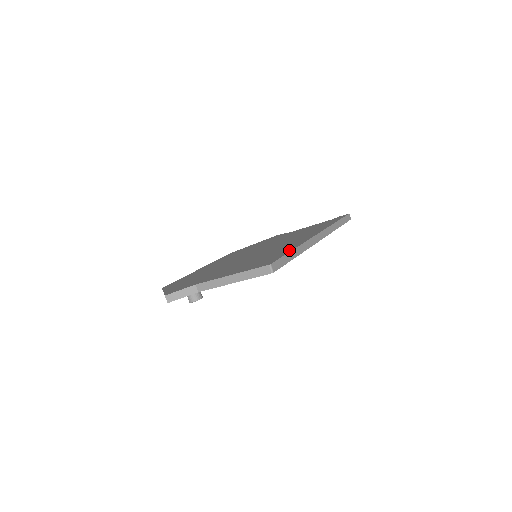
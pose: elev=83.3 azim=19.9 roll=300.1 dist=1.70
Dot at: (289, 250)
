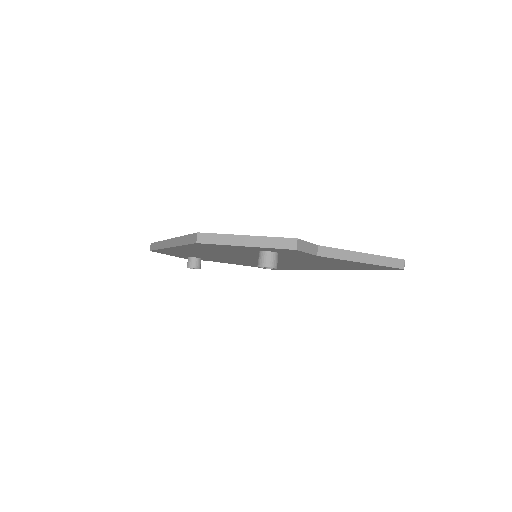
Dot at: occluded
